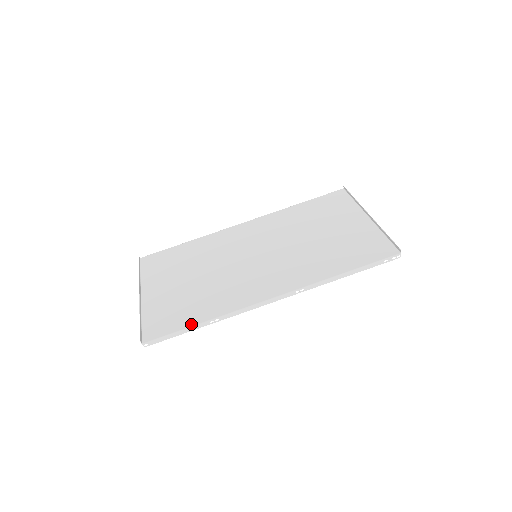
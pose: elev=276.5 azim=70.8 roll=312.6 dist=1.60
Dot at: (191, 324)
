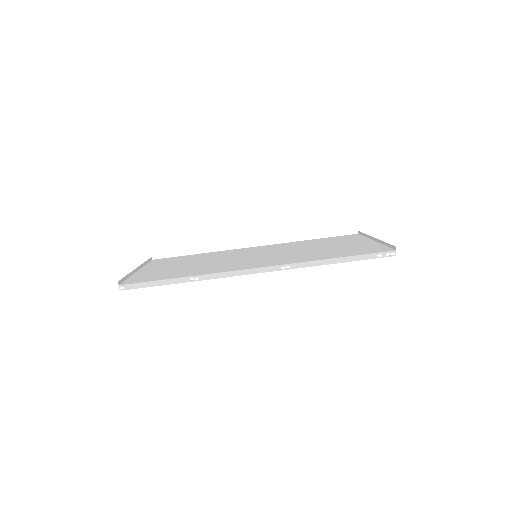
Dot at: (171, 278)
